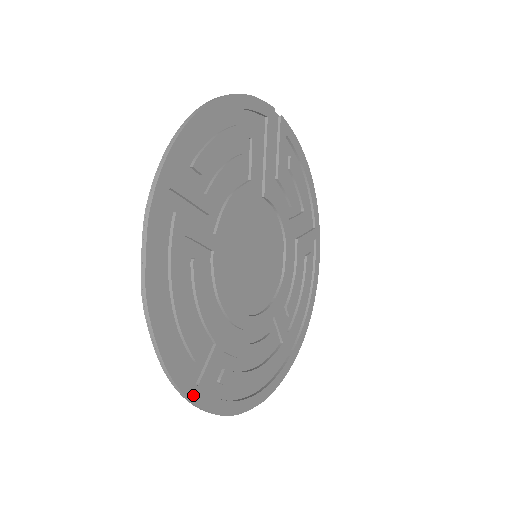
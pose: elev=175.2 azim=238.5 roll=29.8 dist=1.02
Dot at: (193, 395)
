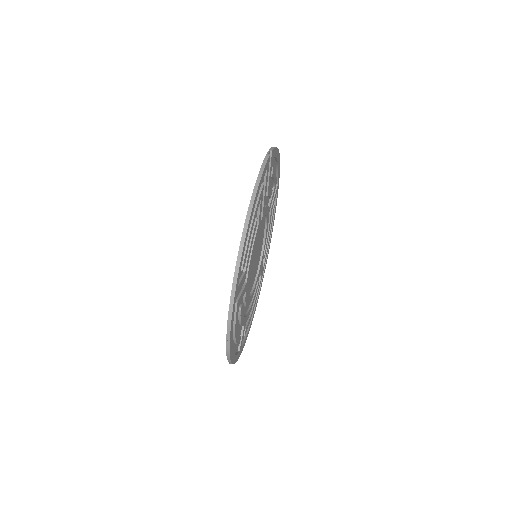
Dot at: (238, 357)
